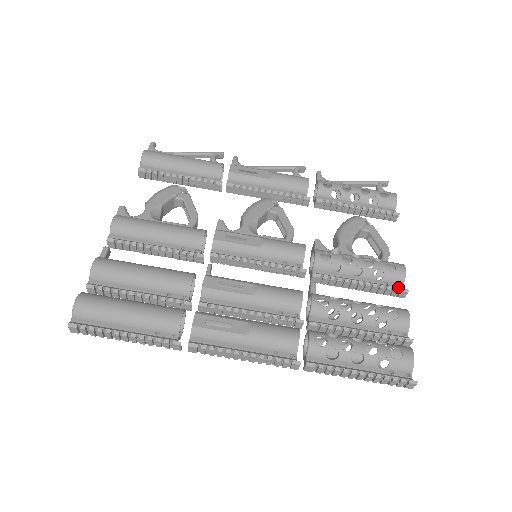
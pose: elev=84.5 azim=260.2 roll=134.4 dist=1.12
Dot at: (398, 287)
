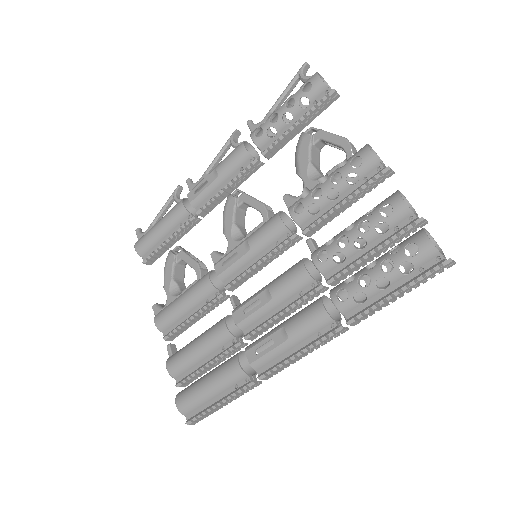
Dot at: (377, 173)
